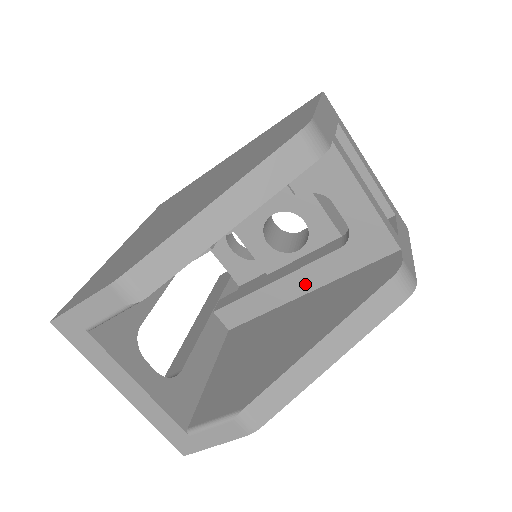
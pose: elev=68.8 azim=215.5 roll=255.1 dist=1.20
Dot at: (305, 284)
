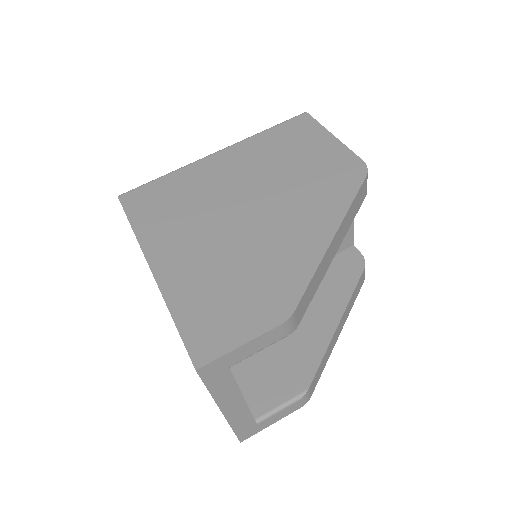
Dot at: occluded
